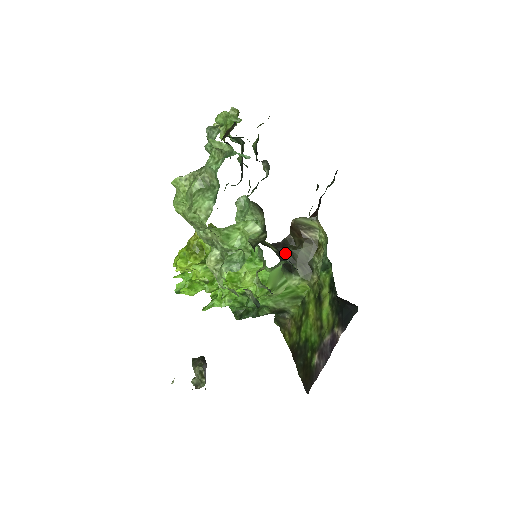
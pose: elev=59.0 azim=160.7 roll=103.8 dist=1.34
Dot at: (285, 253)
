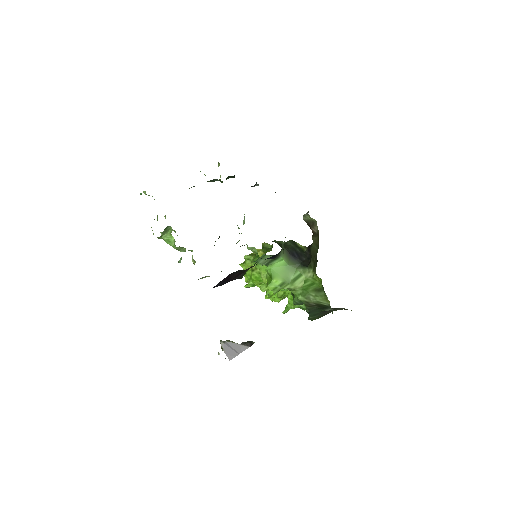
Dot at: occluded
